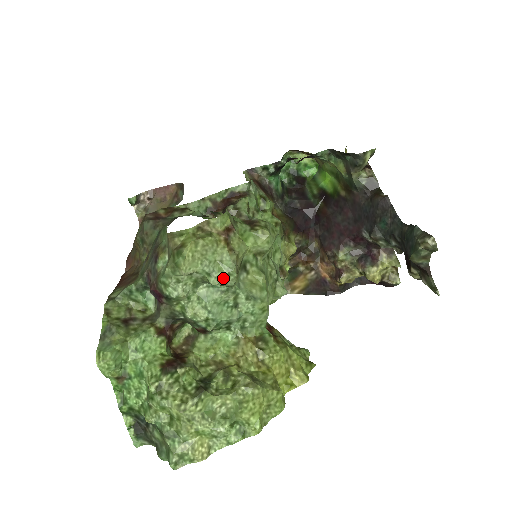
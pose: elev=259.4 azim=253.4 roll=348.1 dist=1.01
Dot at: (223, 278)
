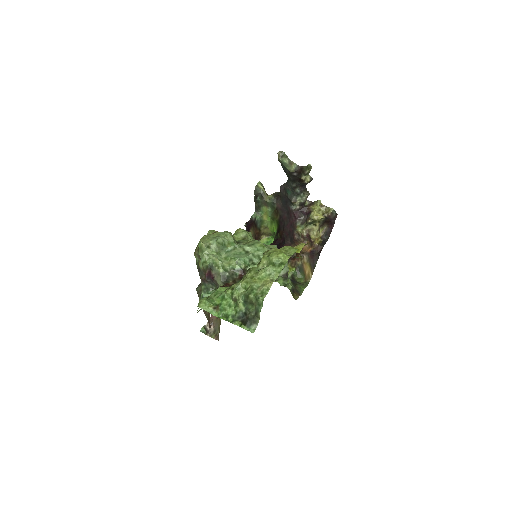
Dot at: (224, 237)
